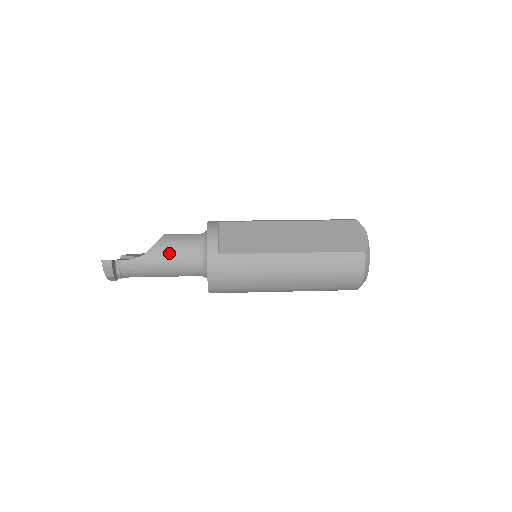
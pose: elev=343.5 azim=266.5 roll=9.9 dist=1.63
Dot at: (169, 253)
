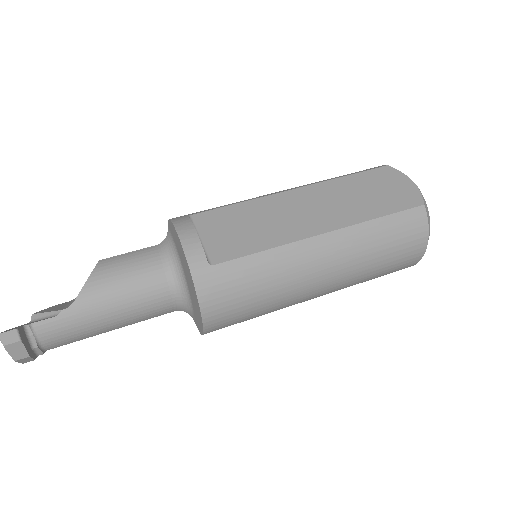
Dot at: (117, 288)
